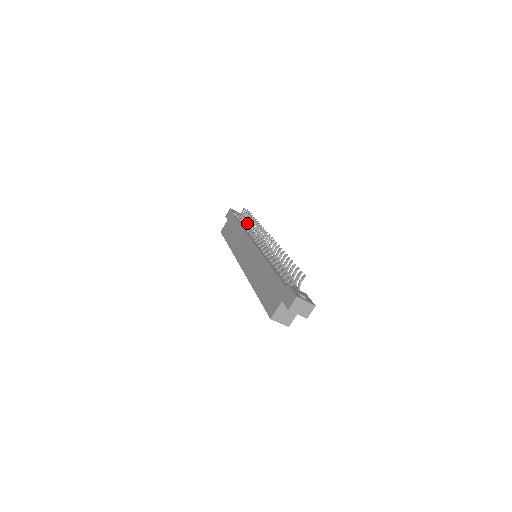
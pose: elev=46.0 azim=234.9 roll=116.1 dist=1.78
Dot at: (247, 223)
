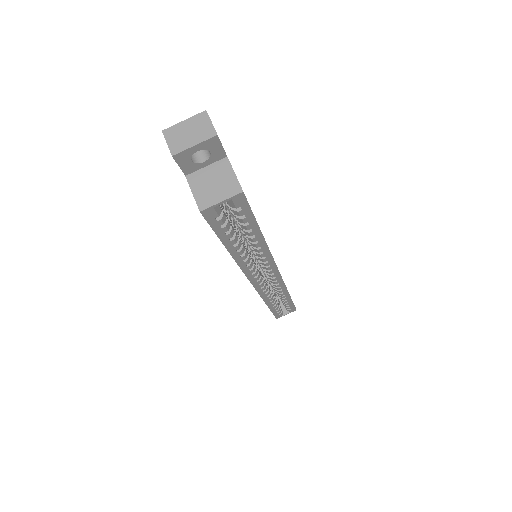
Dot at: occluded
